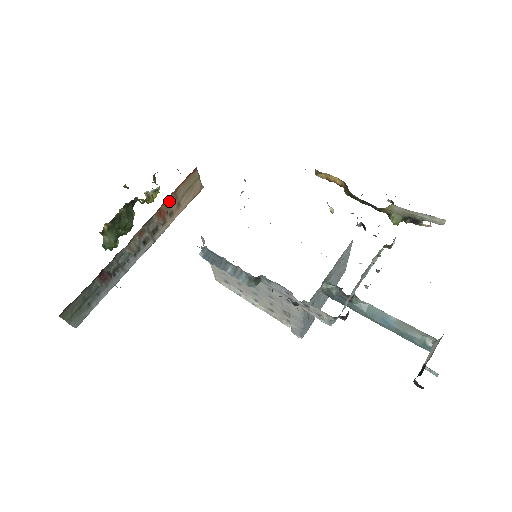
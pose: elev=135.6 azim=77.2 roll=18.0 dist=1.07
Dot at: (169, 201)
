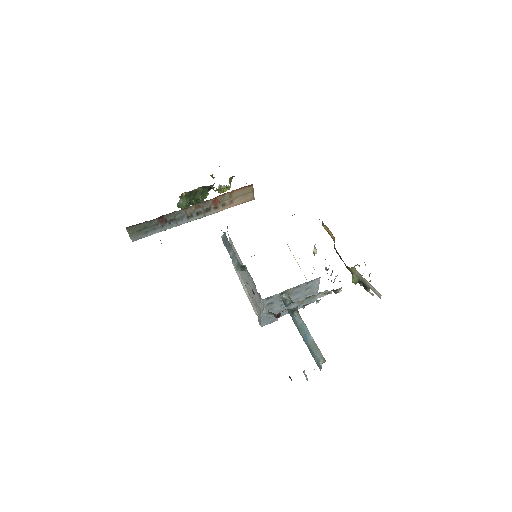
Dot at: (225, 196)
